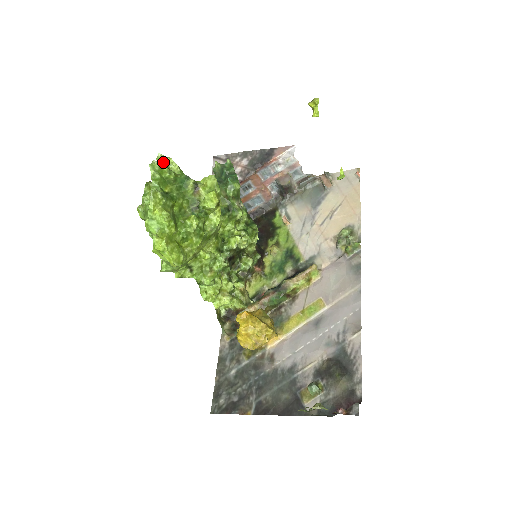
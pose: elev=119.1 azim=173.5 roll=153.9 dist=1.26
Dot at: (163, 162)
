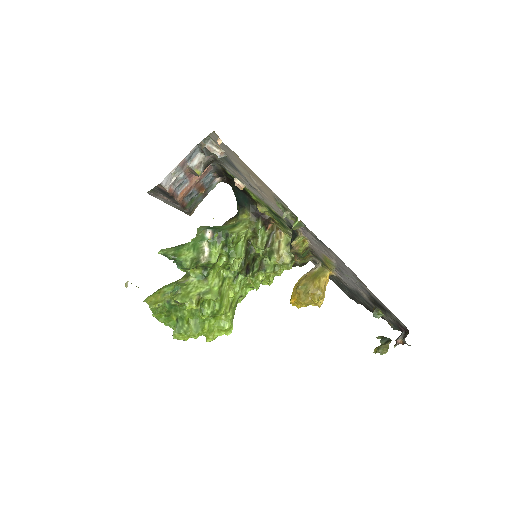
Dot at: (152, 311)
